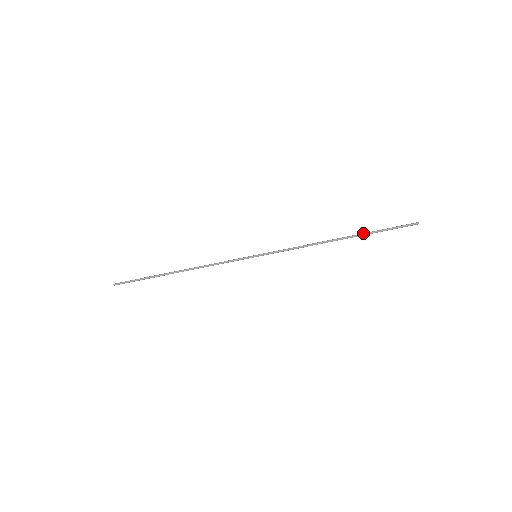
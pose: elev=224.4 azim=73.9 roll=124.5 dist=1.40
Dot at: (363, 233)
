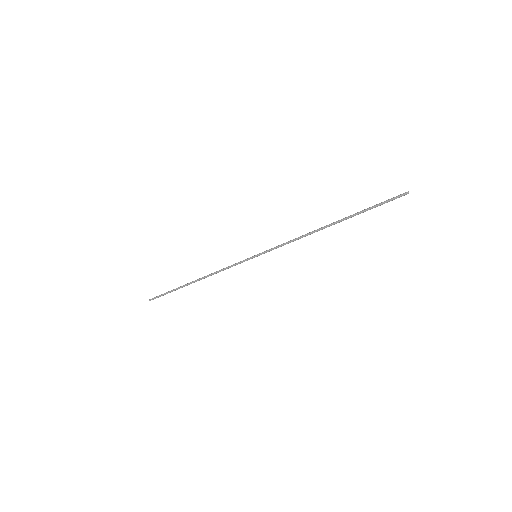
Dot at: (352, 216)
